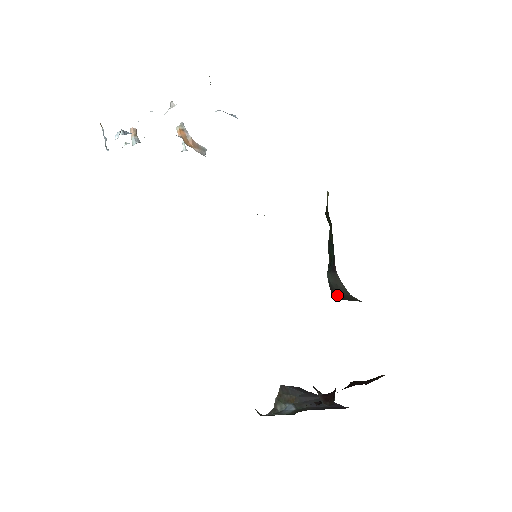
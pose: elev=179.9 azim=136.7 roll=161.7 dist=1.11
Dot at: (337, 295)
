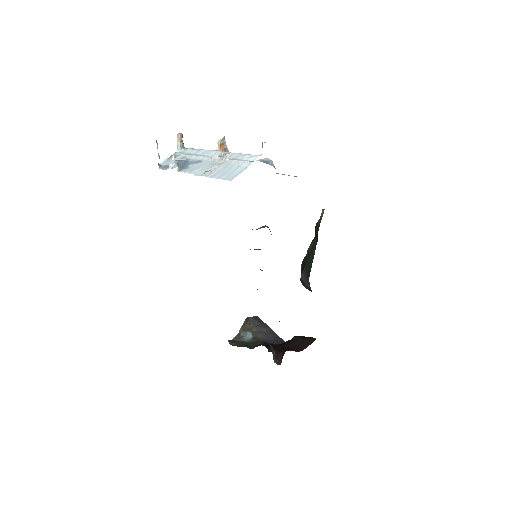
Dot at: (304, 286)
